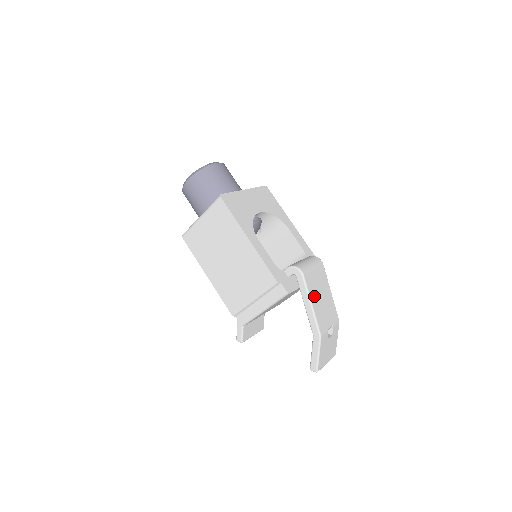
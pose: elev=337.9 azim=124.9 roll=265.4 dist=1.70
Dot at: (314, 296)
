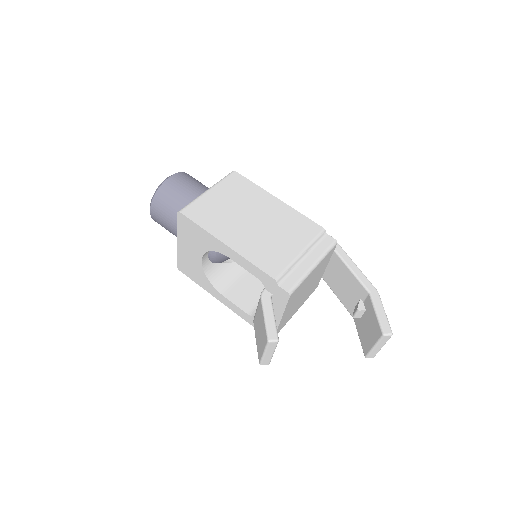
Dot at: occluded
